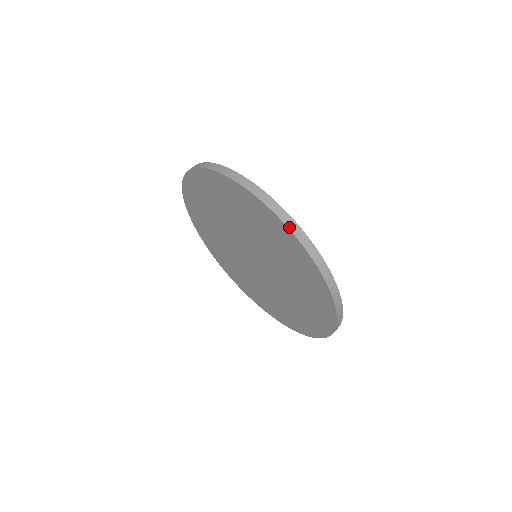
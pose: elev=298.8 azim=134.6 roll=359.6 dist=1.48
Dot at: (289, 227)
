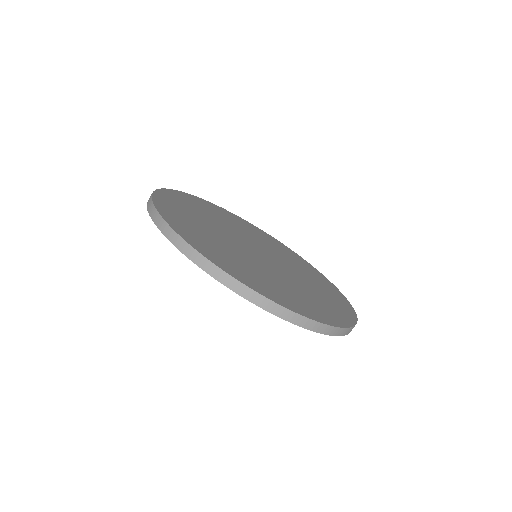
Dot at: (315, 331)
